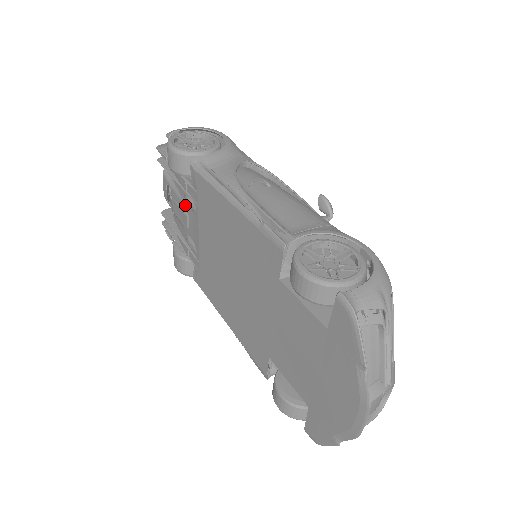
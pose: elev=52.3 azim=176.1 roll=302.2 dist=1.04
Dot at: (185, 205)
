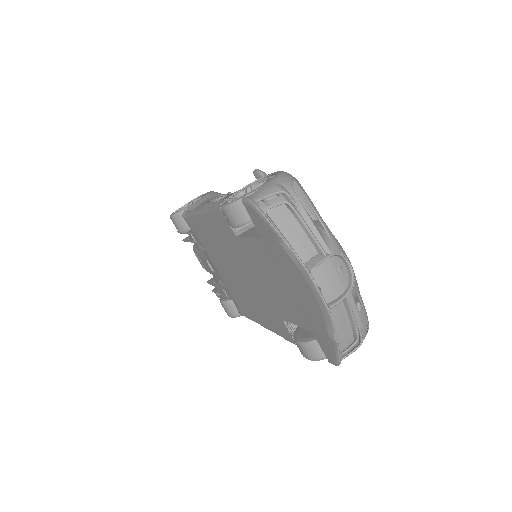
Dot at: (203, 255)
